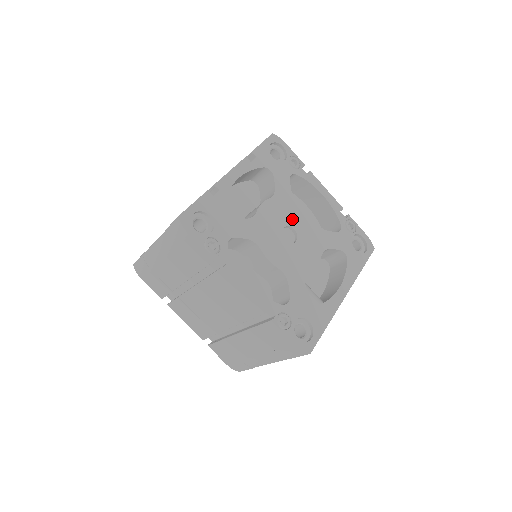
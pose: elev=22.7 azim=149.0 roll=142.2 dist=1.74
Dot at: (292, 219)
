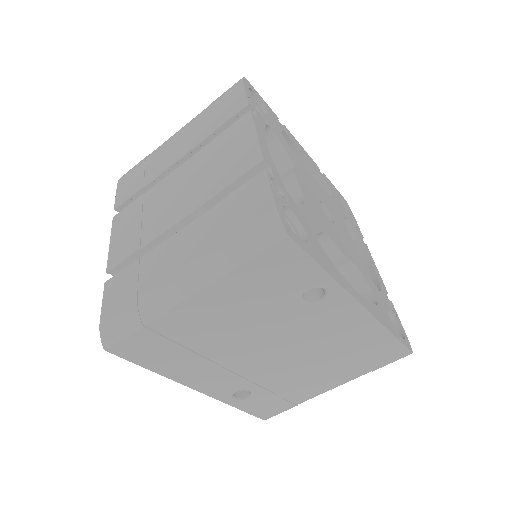
Dot at: (335, 217)
